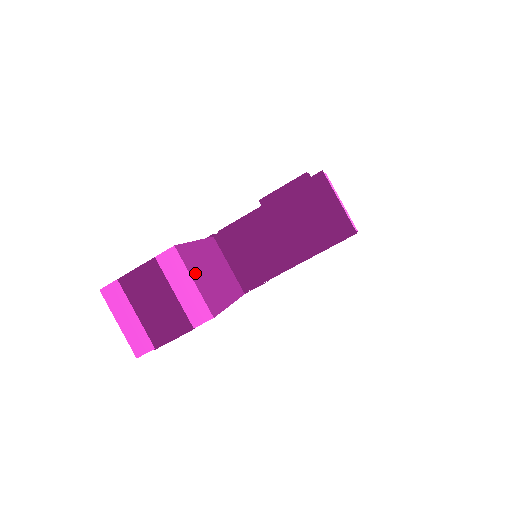
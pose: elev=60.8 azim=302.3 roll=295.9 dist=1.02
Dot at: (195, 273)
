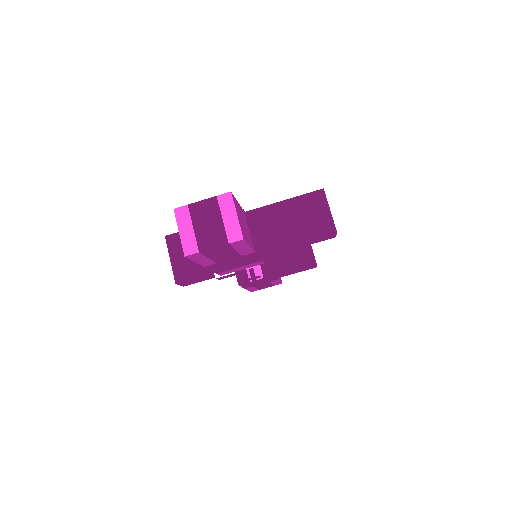
Dot at: (238, 213)
